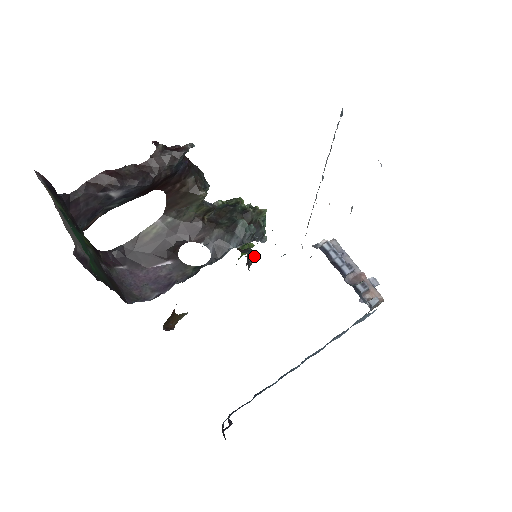
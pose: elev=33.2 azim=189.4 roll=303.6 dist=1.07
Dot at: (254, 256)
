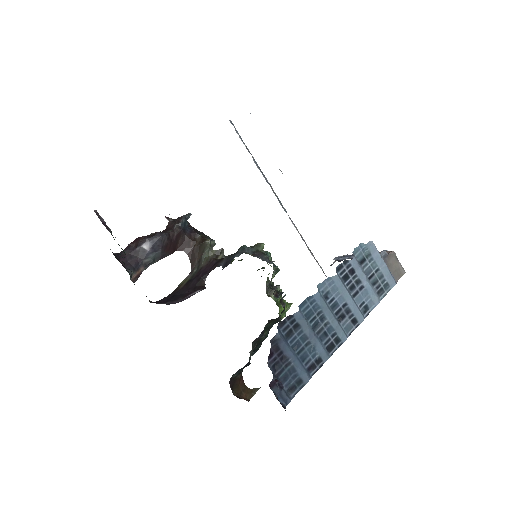
Dot at: (281, 293)
